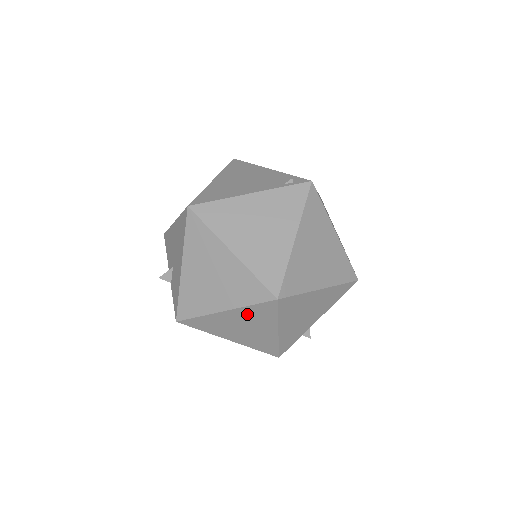
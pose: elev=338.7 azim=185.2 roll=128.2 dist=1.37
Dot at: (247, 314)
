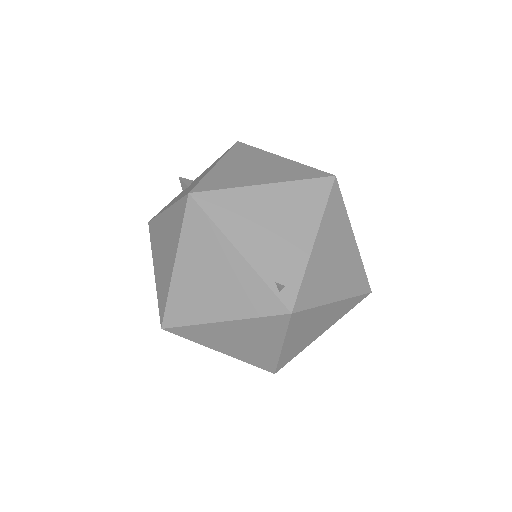
Dot at: occluded
